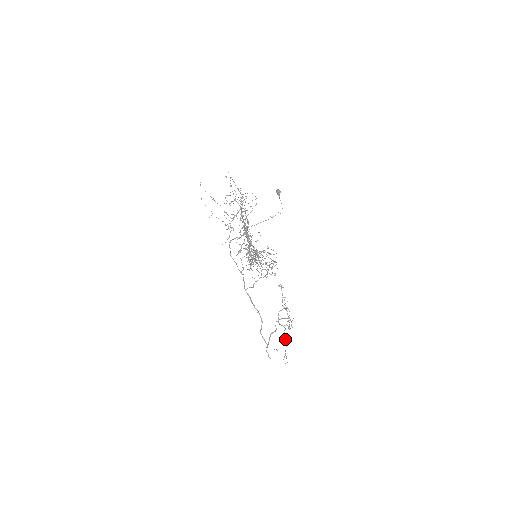
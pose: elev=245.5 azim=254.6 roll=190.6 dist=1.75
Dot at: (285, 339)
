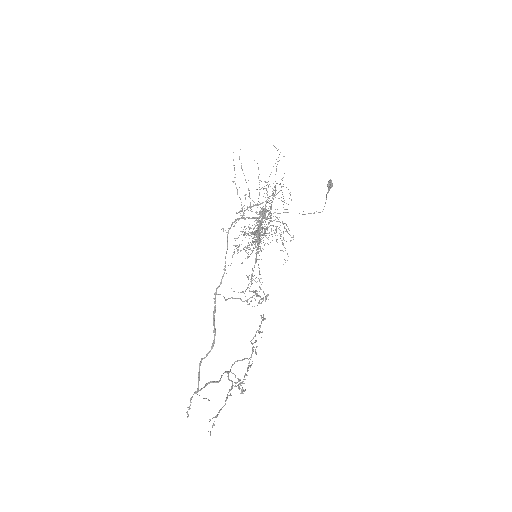
Dot at: (226, 398)
